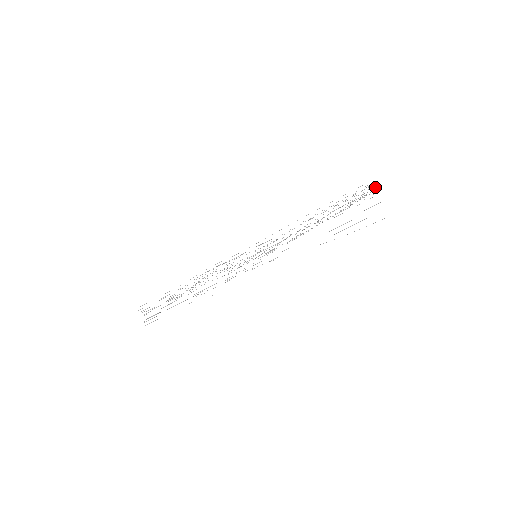
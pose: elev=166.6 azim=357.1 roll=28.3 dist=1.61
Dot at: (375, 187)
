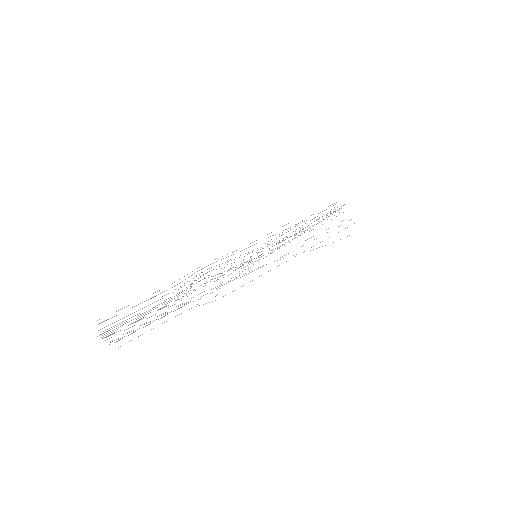
Dot at: occluded
